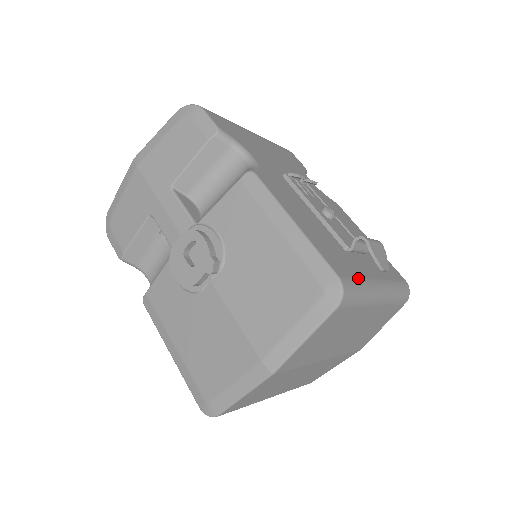
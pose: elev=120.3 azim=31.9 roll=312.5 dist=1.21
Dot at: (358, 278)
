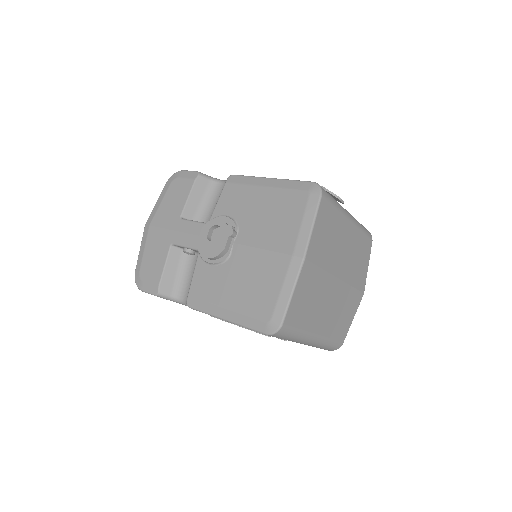
Dot at: occluded
